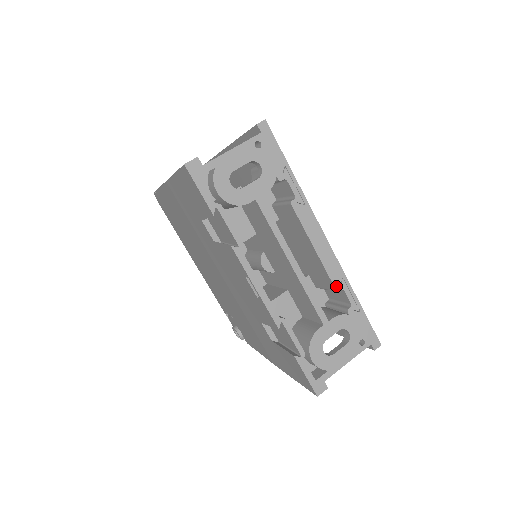
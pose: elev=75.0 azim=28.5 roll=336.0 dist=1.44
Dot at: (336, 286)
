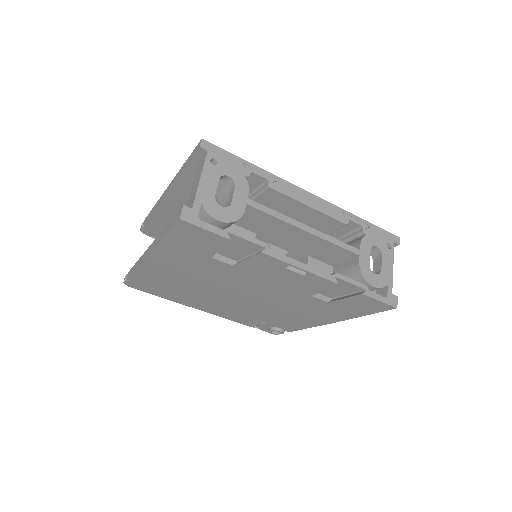
Dot at: (343, 221)
